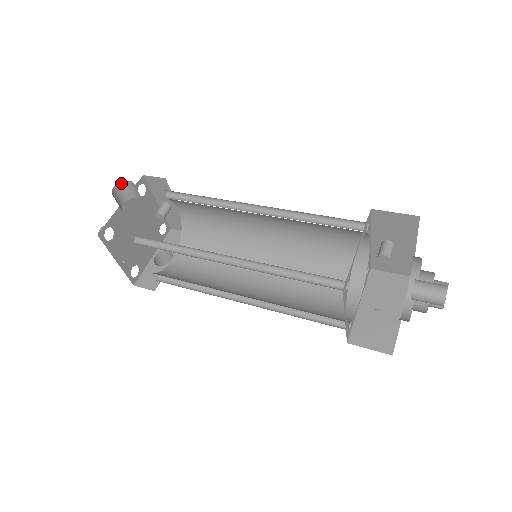
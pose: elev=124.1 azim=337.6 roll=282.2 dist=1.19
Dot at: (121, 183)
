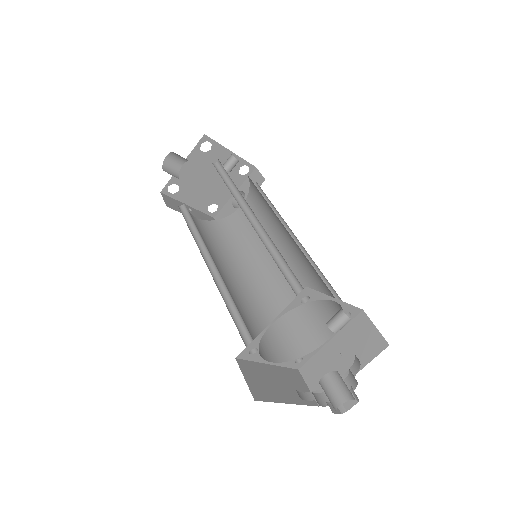
Dot at: (172, 152)
